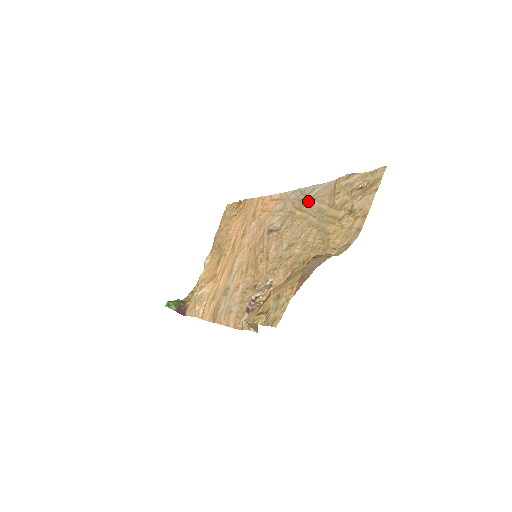
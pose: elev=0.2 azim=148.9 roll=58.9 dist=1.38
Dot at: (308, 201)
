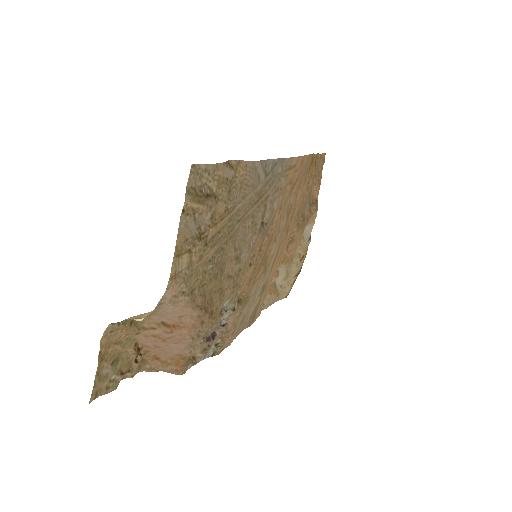
Dot at: (258, 188)
